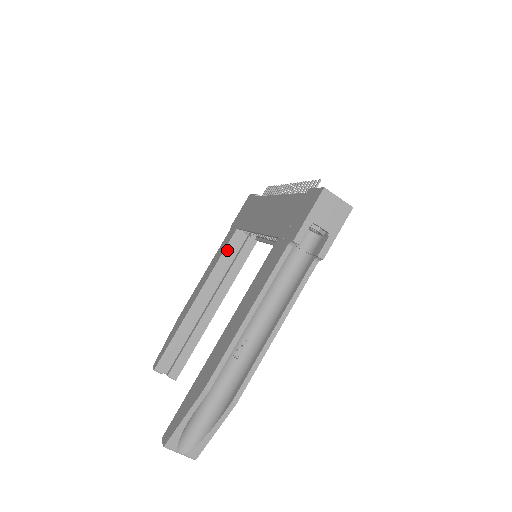
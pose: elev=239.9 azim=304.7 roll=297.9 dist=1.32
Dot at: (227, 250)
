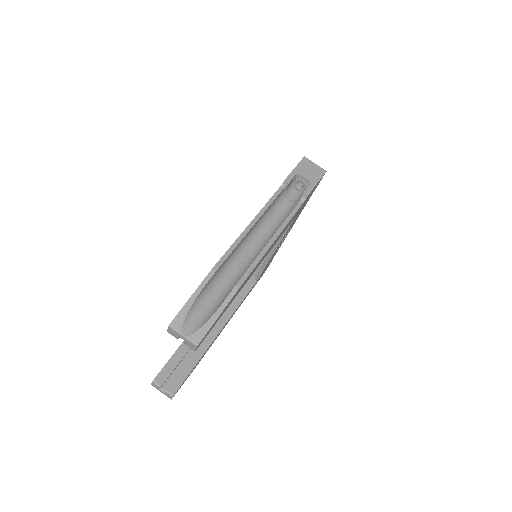
Dot at: occluded
